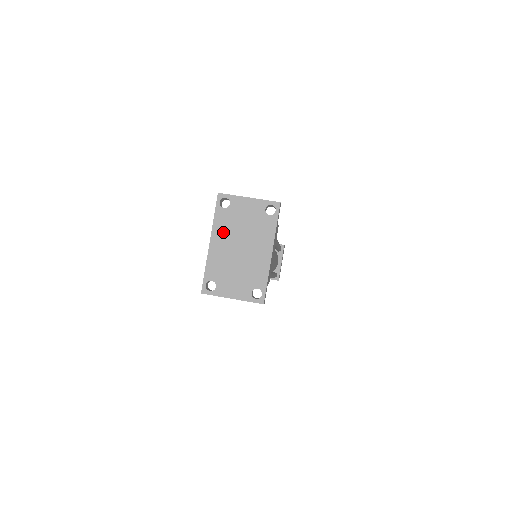
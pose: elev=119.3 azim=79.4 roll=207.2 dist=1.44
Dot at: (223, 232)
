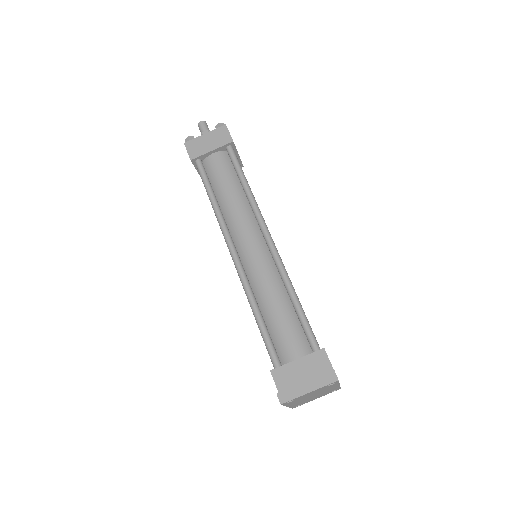
Dot at: (296, 402)
